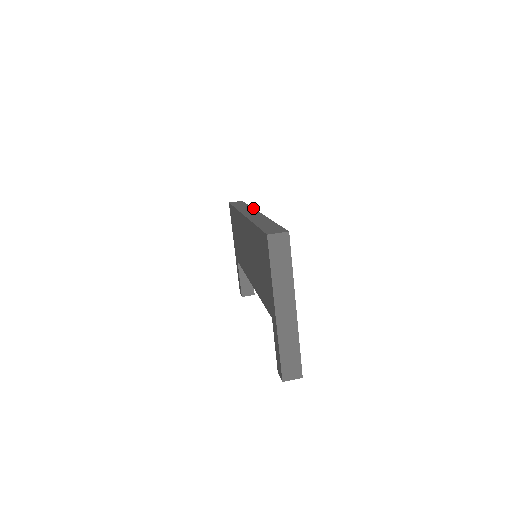
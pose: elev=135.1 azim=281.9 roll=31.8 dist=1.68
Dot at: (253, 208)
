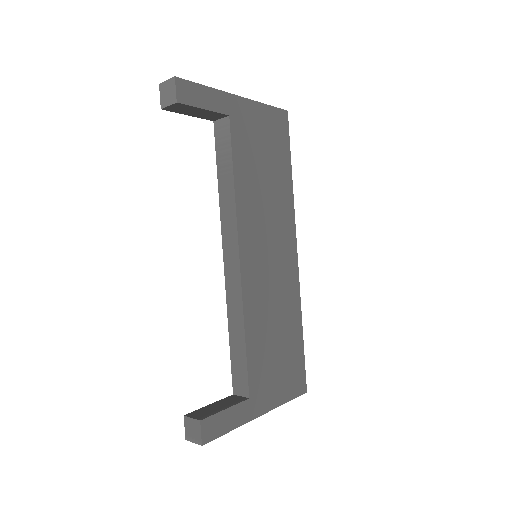
Dot at: occluded
